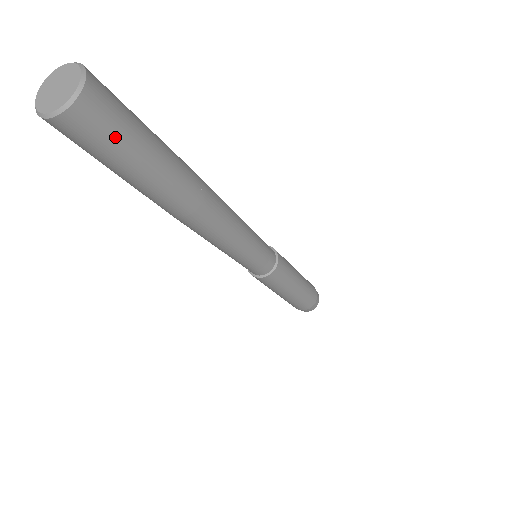
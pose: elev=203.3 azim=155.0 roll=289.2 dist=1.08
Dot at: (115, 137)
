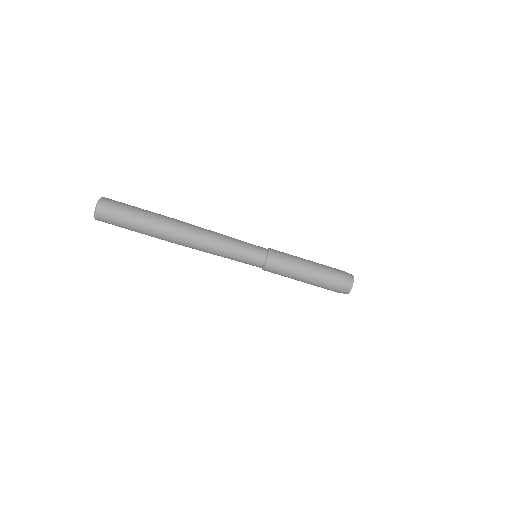
Dot at: (117, 216)
